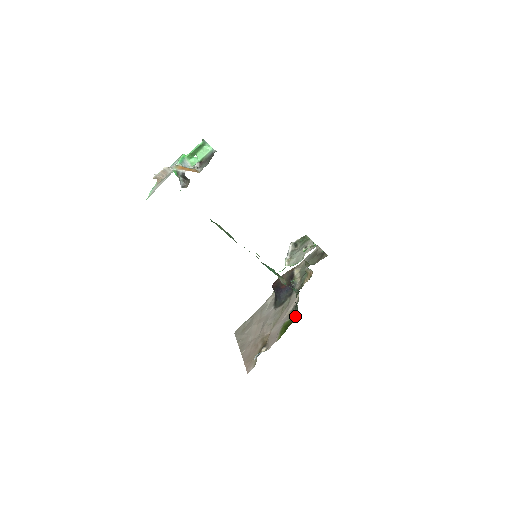
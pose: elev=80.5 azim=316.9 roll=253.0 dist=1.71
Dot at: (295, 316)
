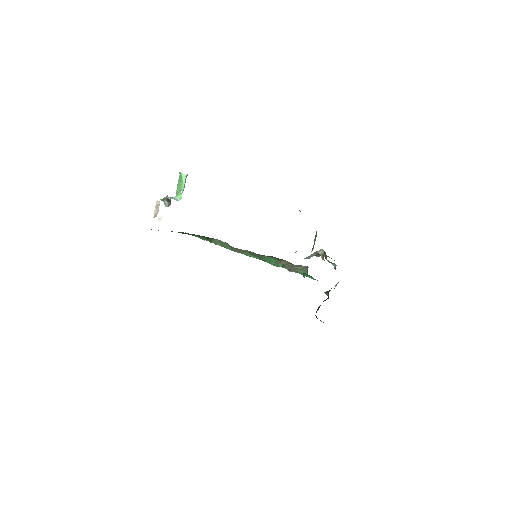
Dot at: occluded
